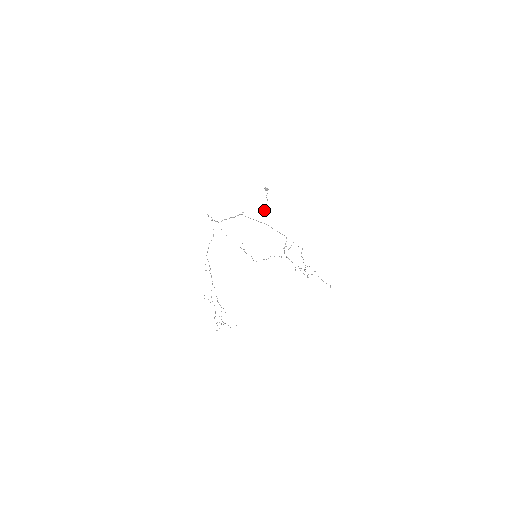
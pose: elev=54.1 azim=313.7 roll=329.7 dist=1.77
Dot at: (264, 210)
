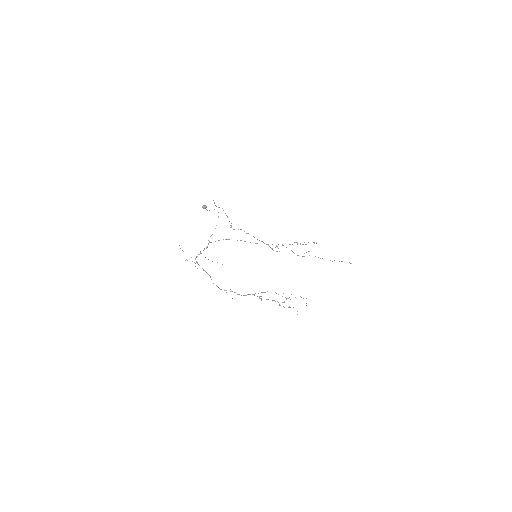
Dot at: (218, 216)
